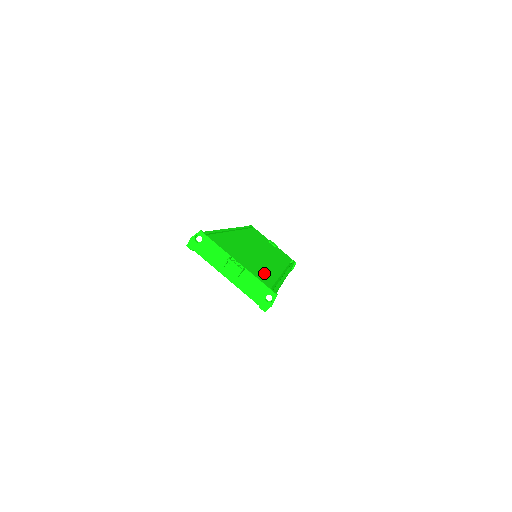
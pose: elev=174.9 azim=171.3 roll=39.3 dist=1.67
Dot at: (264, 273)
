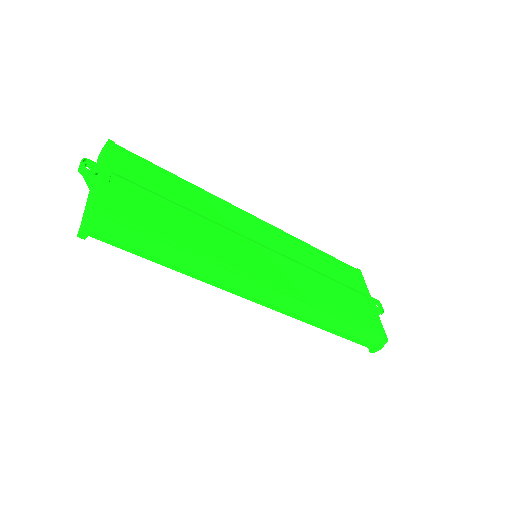
Dot at: (153, 218)
